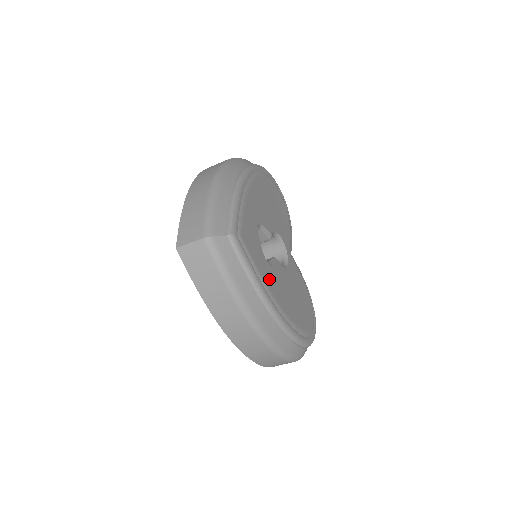
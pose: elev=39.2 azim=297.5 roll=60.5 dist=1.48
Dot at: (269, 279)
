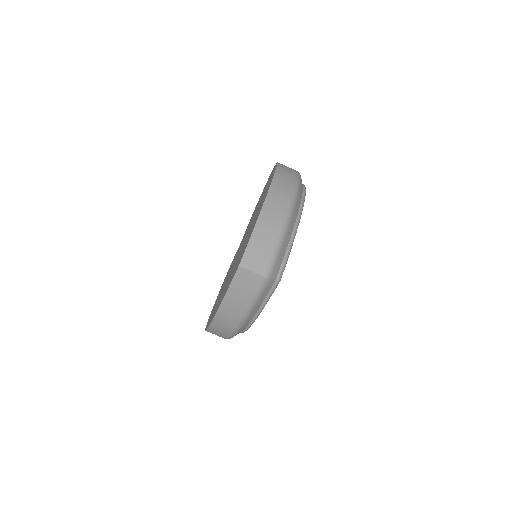
Dot at: occluded
